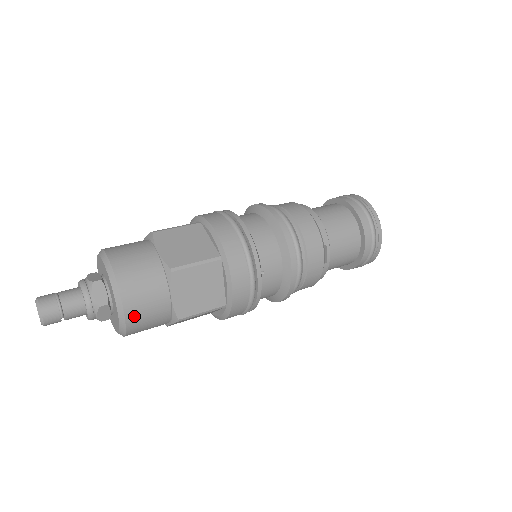
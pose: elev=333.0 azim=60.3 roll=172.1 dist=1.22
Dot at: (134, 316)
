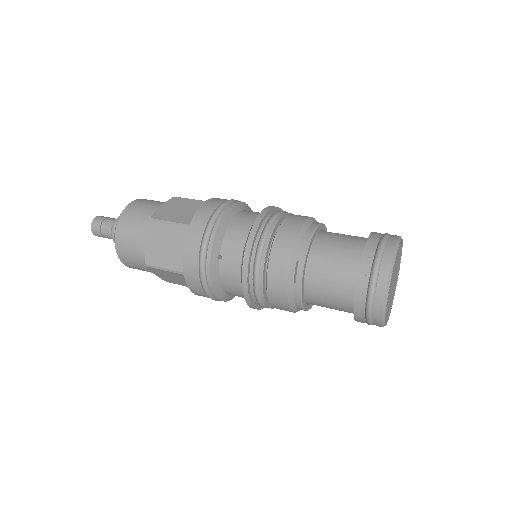
Dot at: (121, 245)
